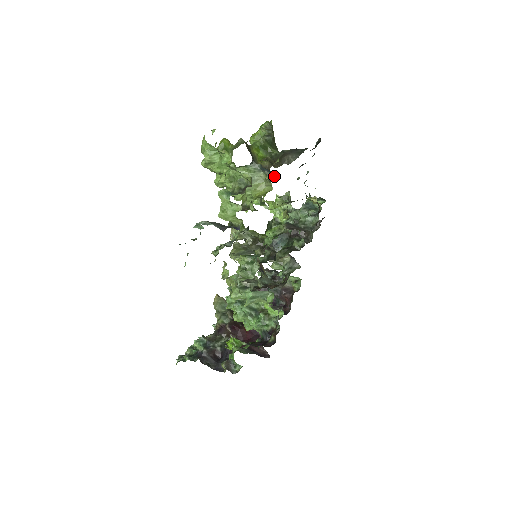
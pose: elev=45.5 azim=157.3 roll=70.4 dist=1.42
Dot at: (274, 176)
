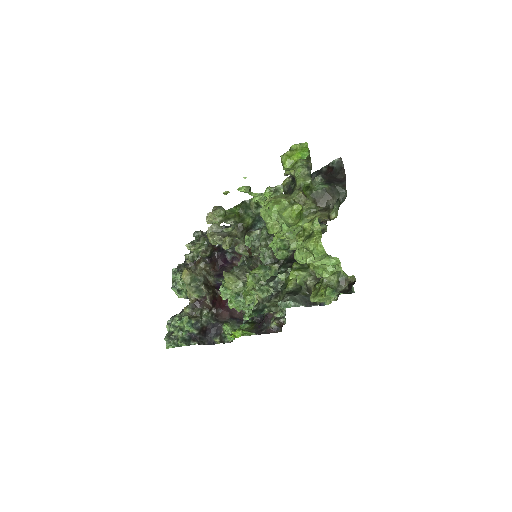
Dot at: (326, 227)
